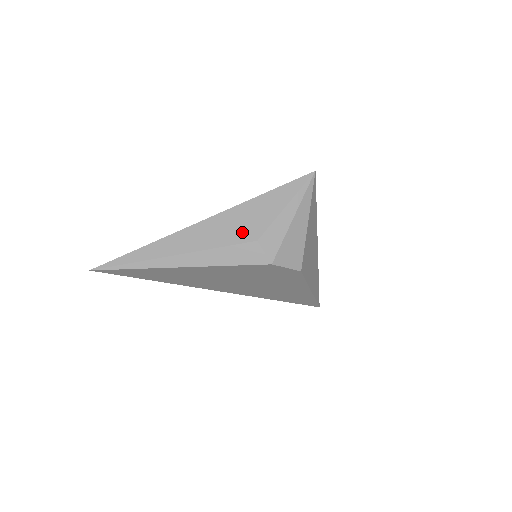
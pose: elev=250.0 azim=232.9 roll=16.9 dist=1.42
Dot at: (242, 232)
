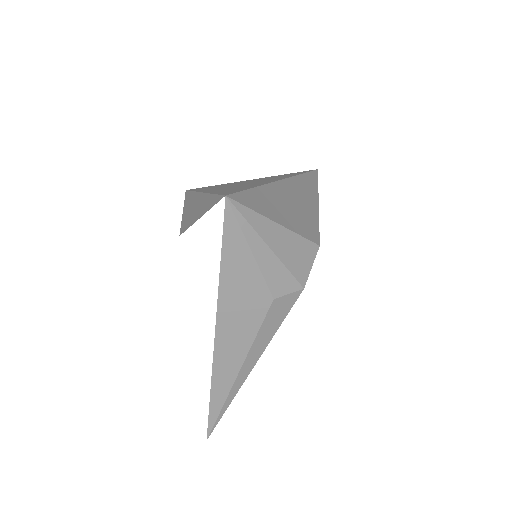
Dot at: (253, 309)
